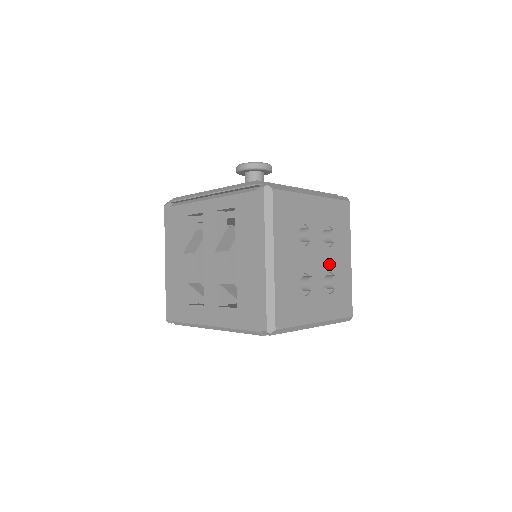
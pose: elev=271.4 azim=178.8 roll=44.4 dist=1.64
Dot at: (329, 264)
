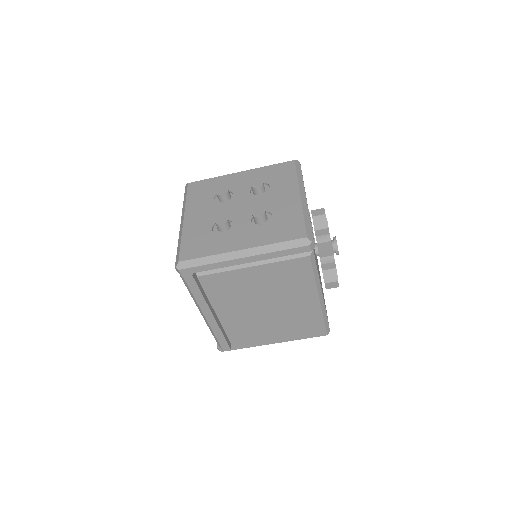
Dot at: (261, 207)
